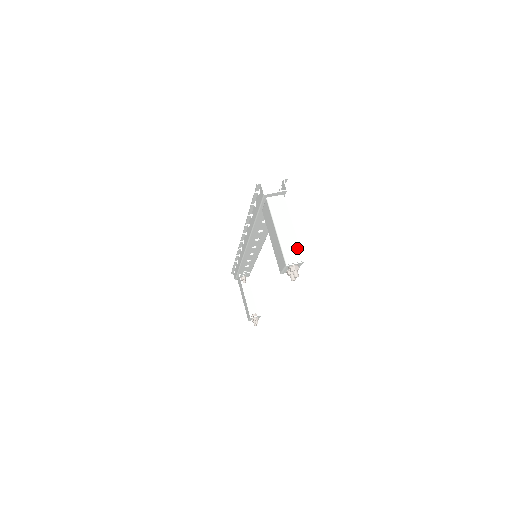
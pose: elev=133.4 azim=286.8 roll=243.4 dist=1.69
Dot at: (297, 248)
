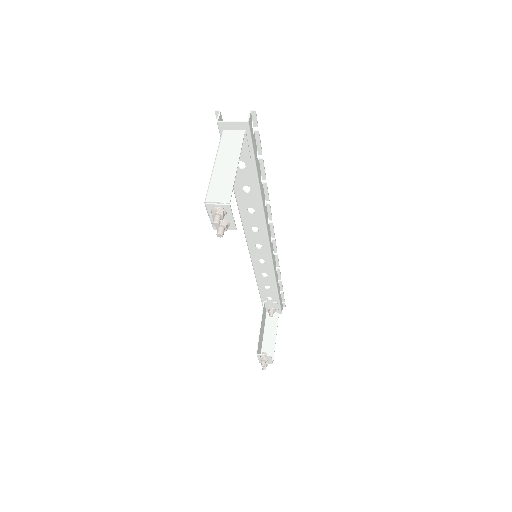
Dot at: (229, 187)
